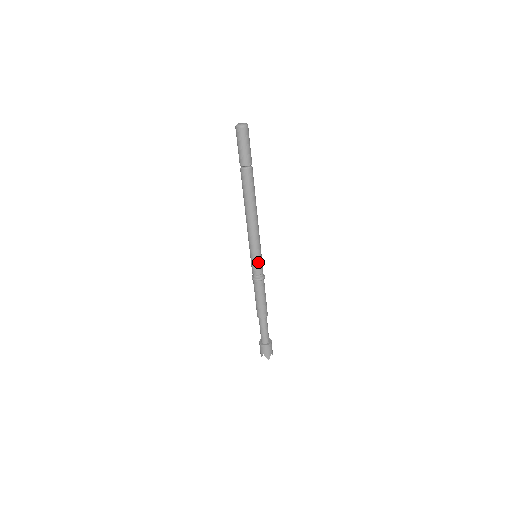
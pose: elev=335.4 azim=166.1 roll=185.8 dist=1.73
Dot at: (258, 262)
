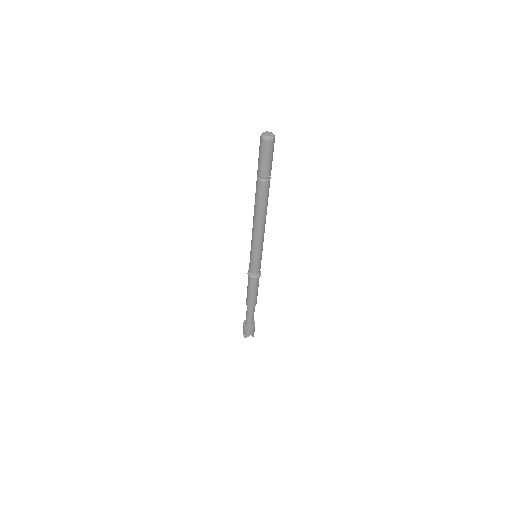
Dot at: (253, 262)
